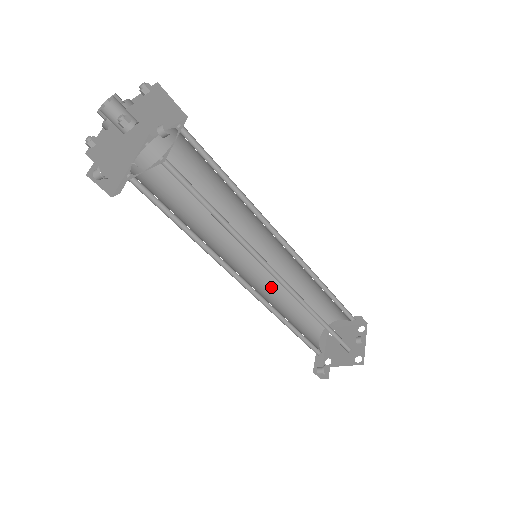
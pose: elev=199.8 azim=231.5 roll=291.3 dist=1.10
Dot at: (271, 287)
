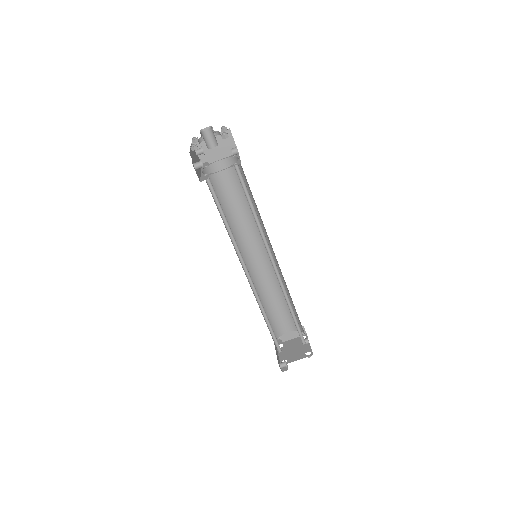
Dot at: occluded
